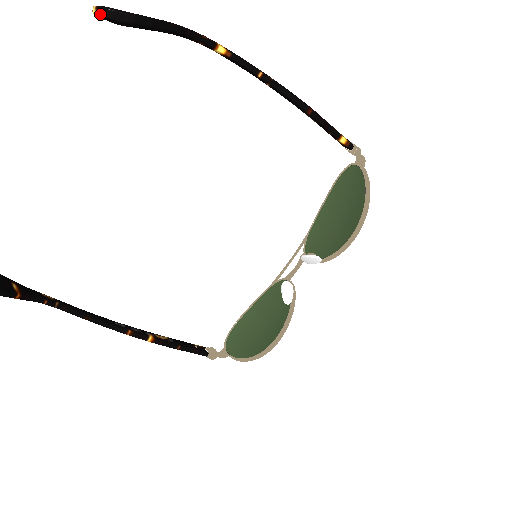
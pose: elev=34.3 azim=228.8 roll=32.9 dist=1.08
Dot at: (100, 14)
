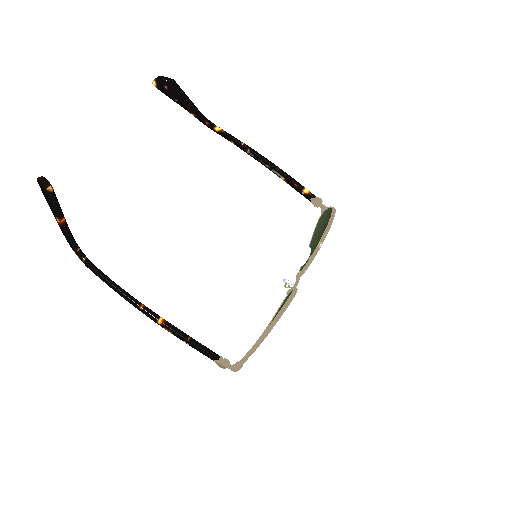
Dot at: (157, 79)
